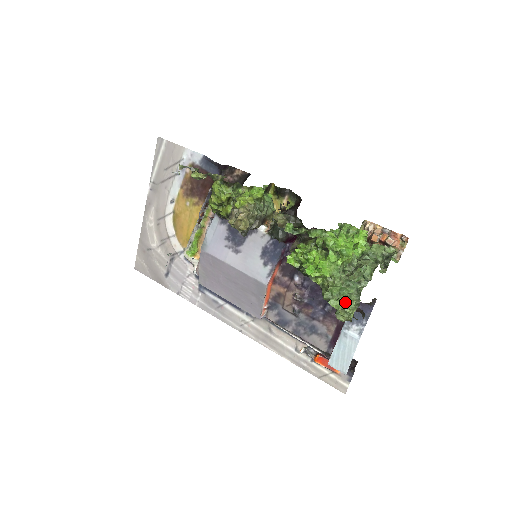
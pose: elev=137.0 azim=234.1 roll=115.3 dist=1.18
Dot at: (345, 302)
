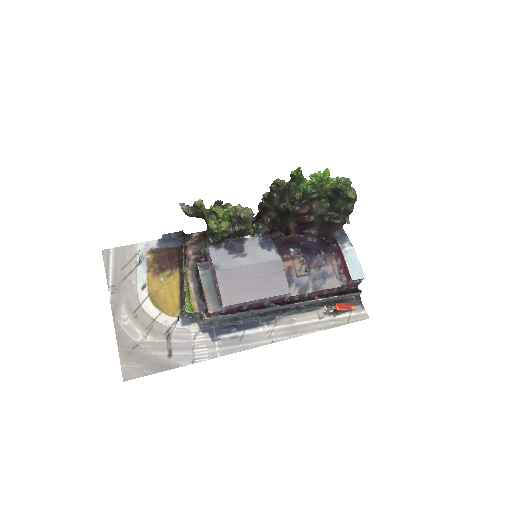
Dot at: (350, 181)
